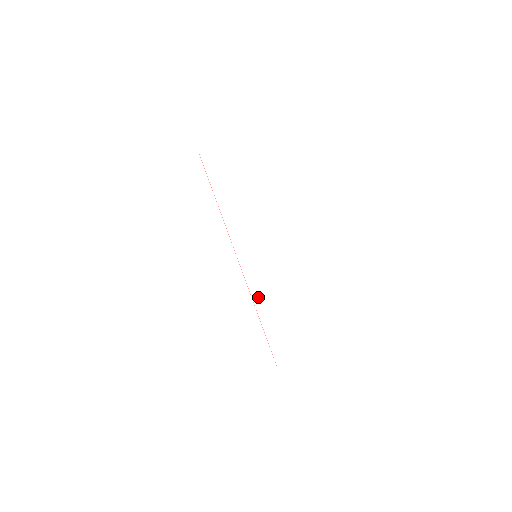
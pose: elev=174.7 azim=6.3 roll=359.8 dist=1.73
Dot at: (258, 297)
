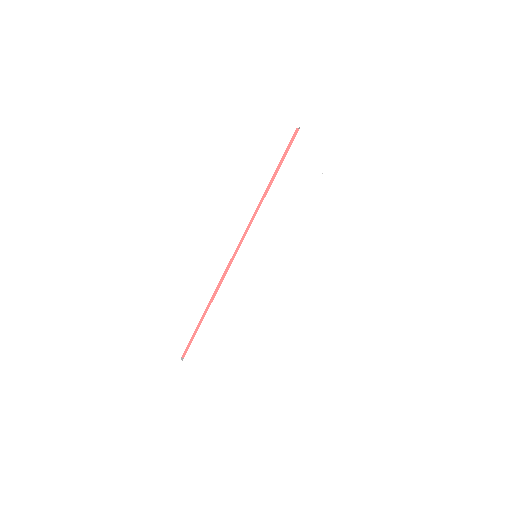
Dot at: (225, 290)
